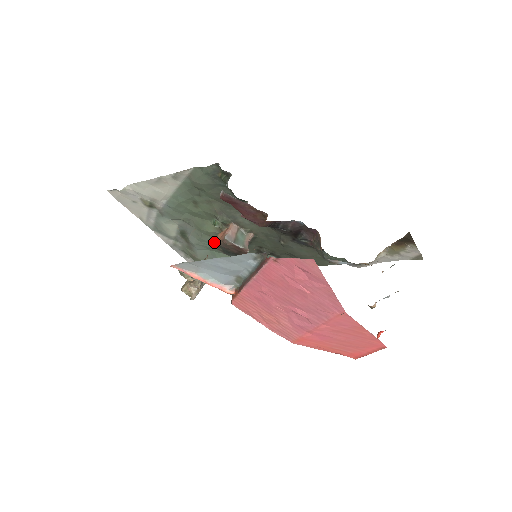
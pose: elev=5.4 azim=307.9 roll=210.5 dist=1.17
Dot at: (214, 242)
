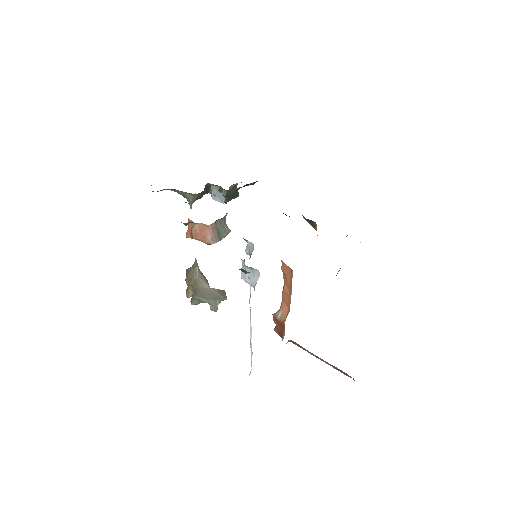
Dot at: (187, 235)
